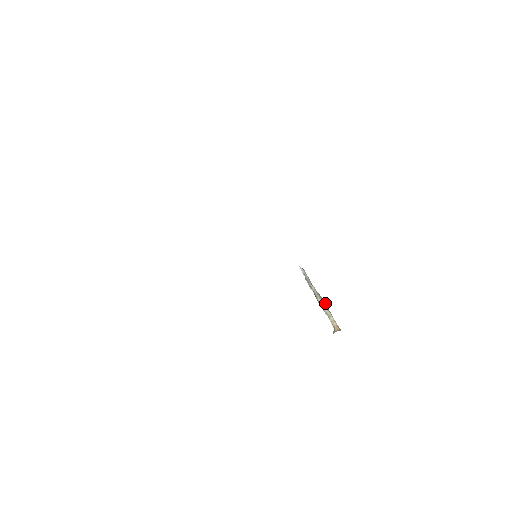
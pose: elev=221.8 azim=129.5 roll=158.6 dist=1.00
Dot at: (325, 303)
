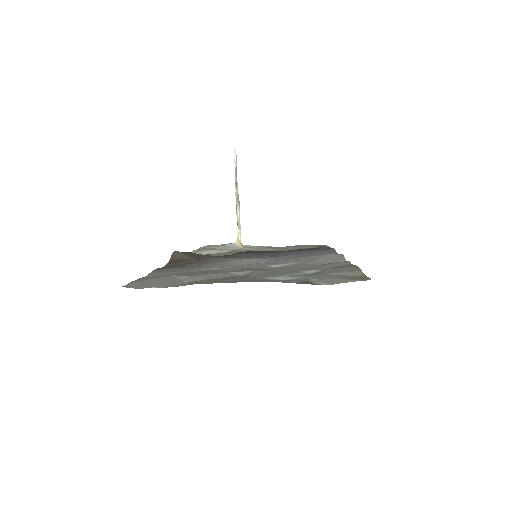
Dot at: occluded
